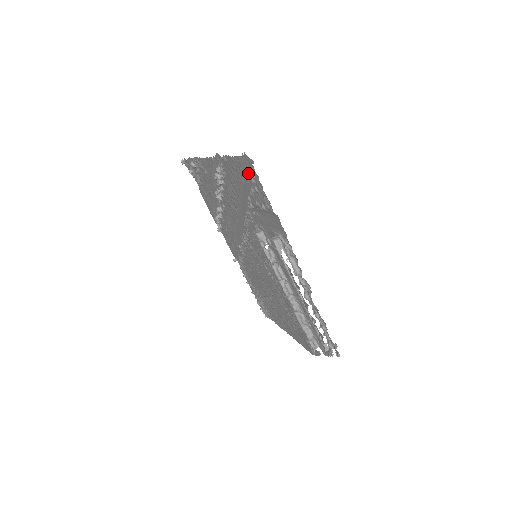
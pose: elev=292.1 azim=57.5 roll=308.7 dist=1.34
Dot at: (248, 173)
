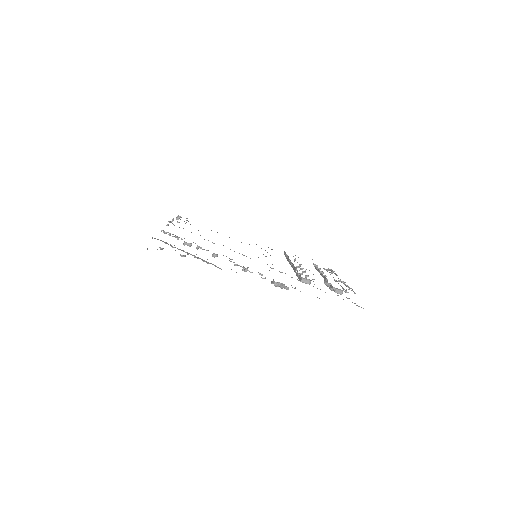
Dot at: occluded
